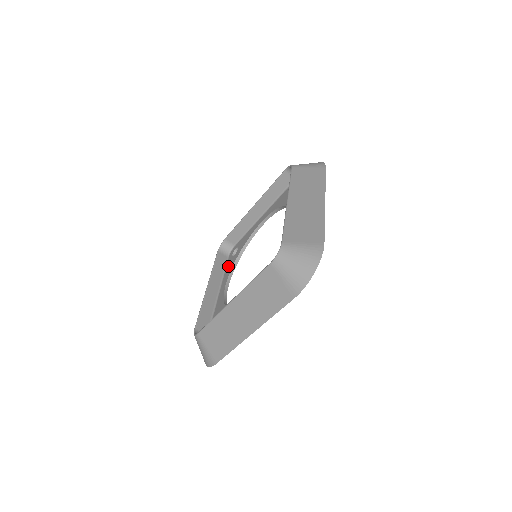
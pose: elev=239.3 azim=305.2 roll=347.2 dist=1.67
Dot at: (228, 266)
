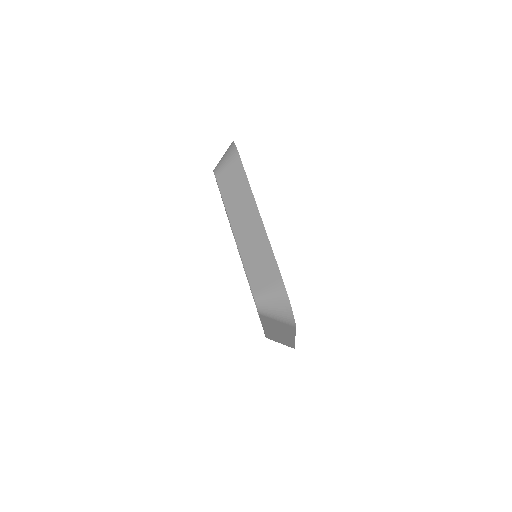
Dot at: occluded
